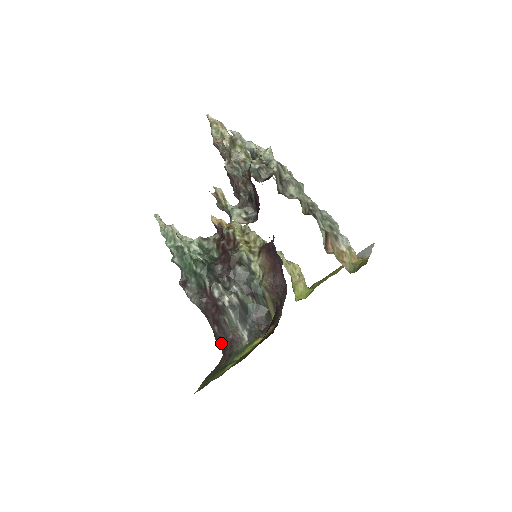
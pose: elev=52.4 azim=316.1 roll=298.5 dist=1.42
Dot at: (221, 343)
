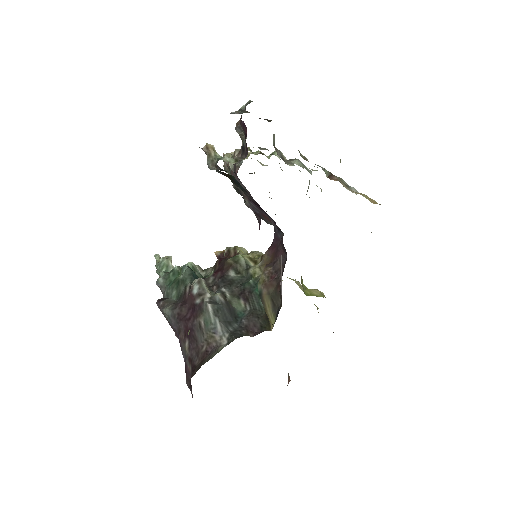
Dot at: (191, 374)
